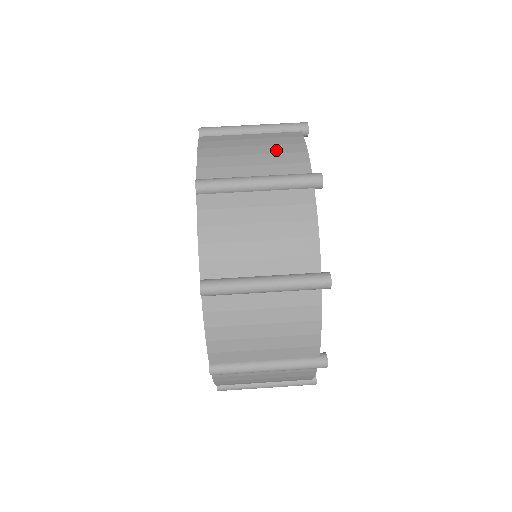
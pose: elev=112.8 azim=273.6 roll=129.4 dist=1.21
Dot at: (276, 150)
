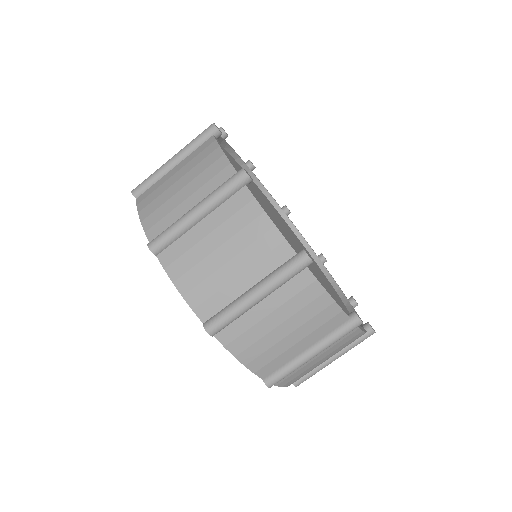
Dot at: (198, 171)
